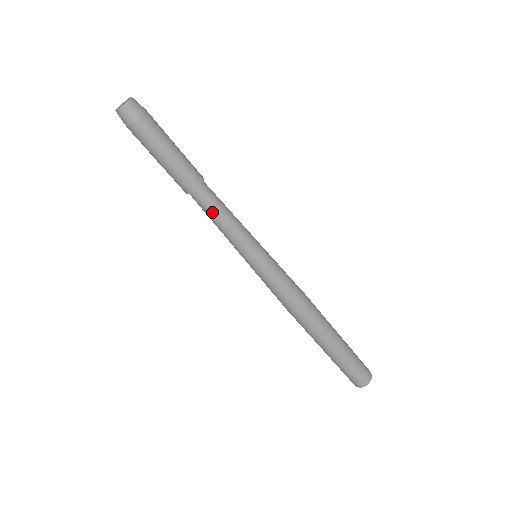
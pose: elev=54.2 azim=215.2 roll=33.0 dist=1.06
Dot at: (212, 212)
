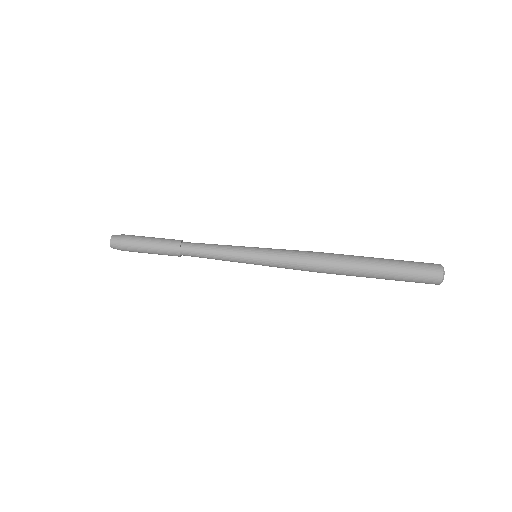
Dot at: (202, 245)
